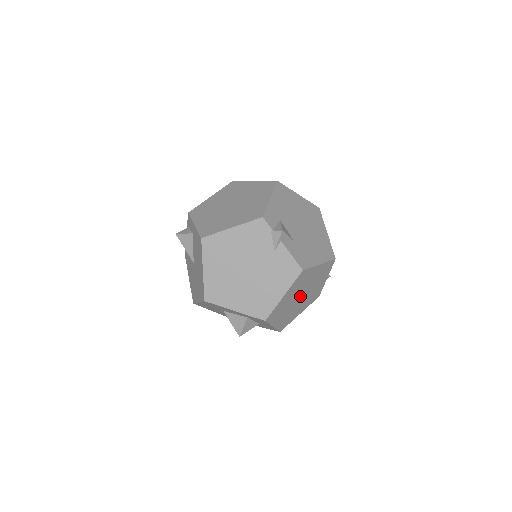
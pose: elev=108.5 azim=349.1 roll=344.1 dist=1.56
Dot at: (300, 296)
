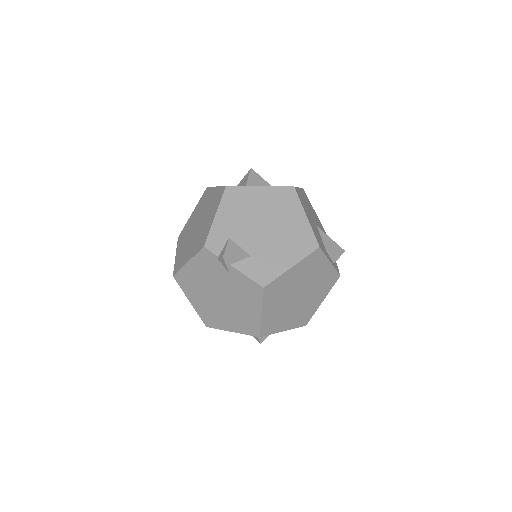
Dot at: (297, 296)
